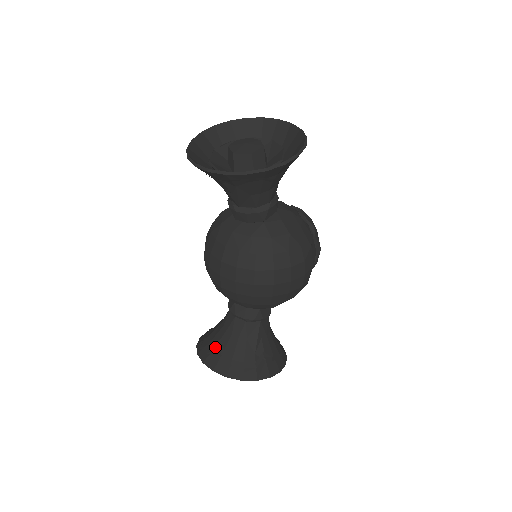
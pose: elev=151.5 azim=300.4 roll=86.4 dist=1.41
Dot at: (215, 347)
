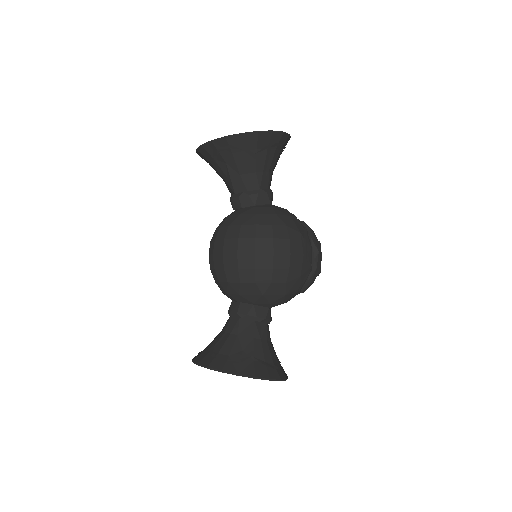
Dot at: (207, 347)
